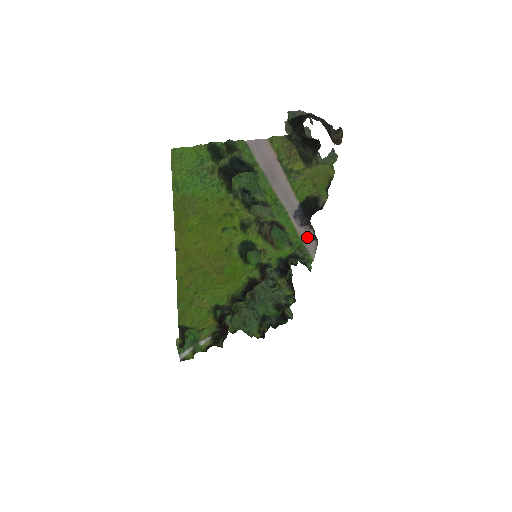
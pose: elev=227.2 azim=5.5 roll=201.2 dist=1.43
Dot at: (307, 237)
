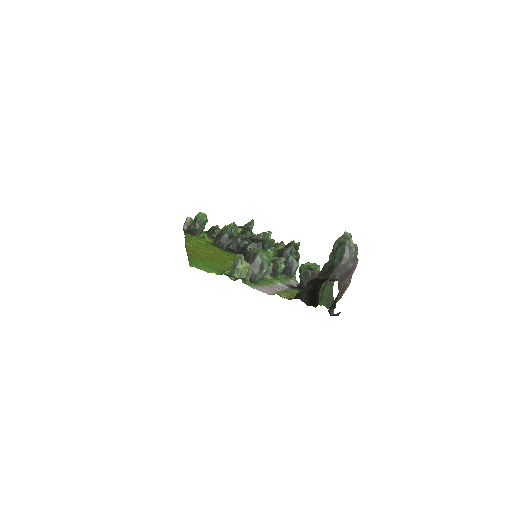
Dot at: (293, 283)
